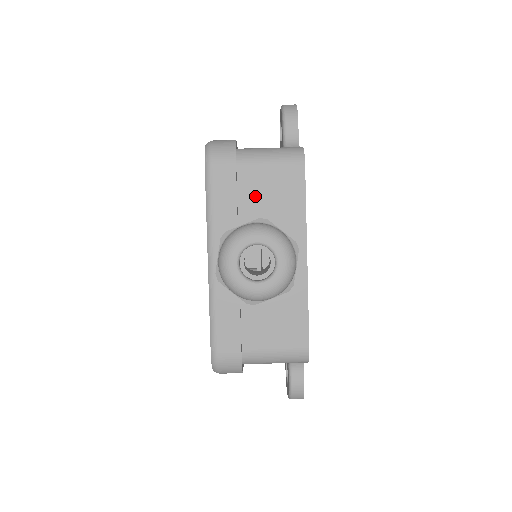
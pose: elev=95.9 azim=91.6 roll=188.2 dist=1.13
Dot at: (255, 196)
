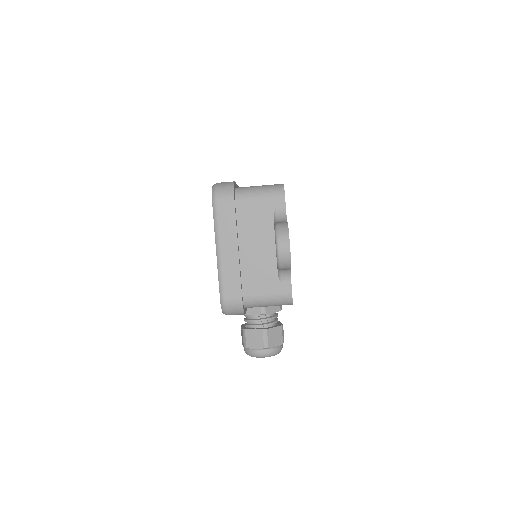
Dot at: occluded
